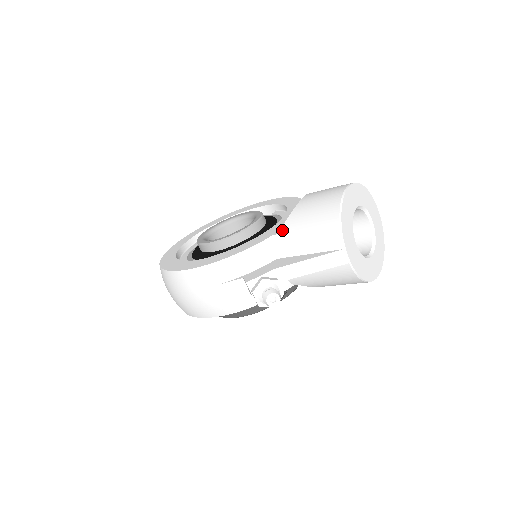
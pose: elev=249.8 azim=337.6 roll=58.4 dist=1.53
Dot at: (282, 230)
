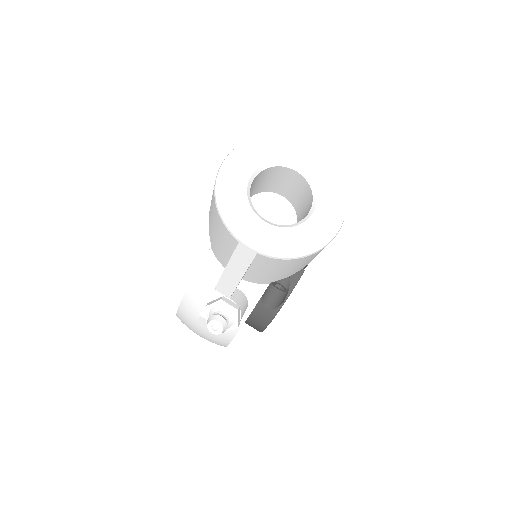
Dot at: (210, 240)
